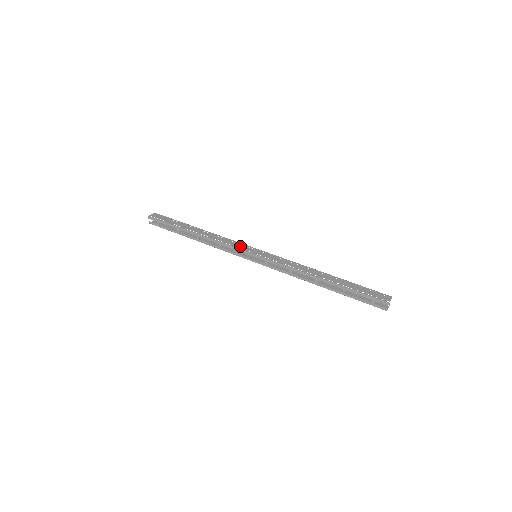
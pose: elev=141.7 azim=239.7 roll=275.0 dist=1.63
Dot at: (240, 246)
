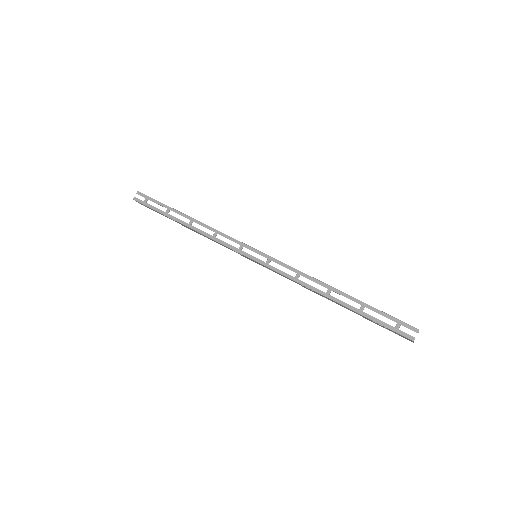
Dot at: occluded
